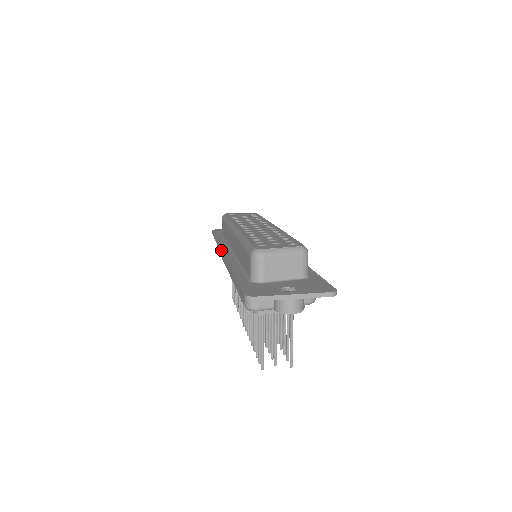
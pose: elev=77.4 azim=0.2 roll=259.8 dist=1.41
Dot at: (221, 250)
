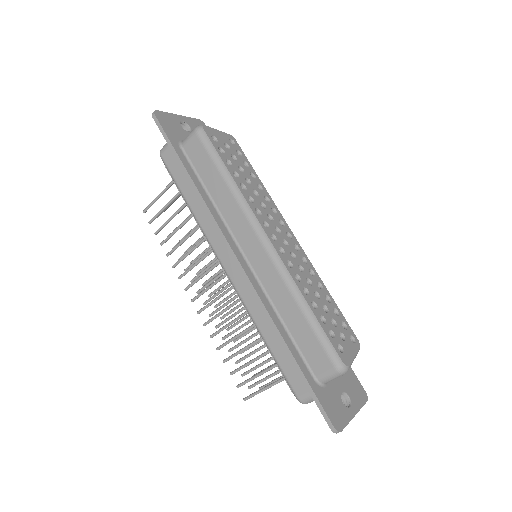
Dot at: (226, 240)
